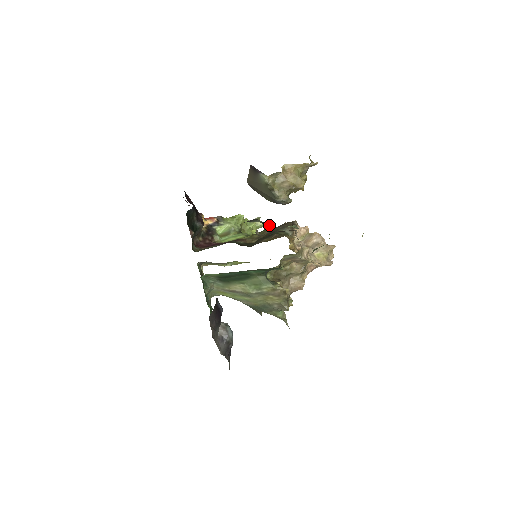
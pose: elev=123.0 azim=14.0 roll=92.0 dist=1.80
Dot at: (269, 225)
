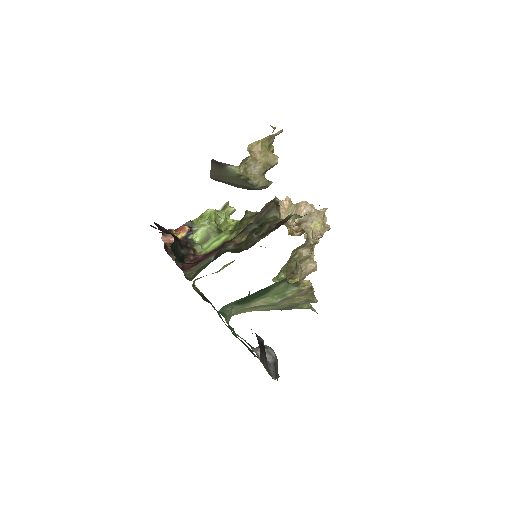
Dot at: (246, 210)
